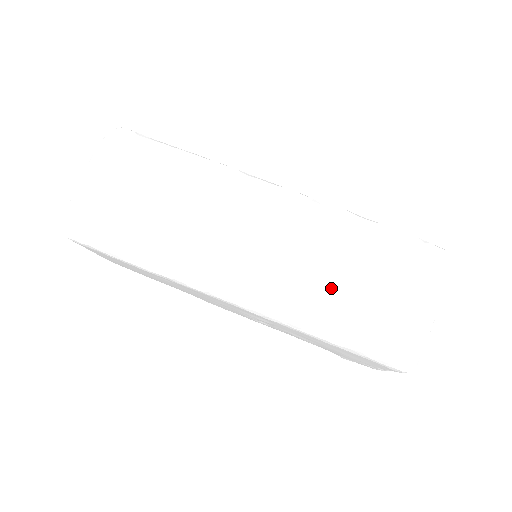
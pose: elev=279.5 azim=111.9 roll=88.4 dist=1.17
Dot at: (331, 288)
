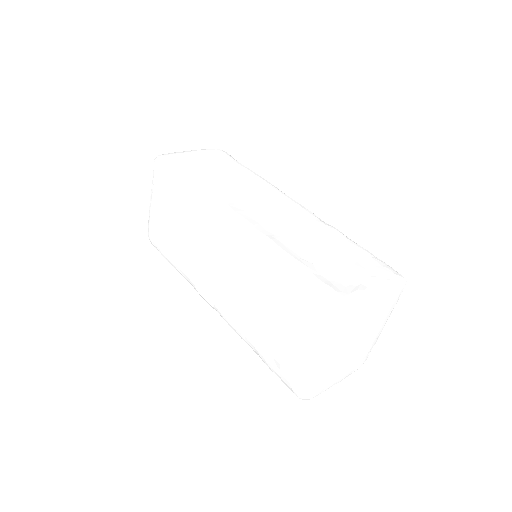
Dot at: (305, 246)
